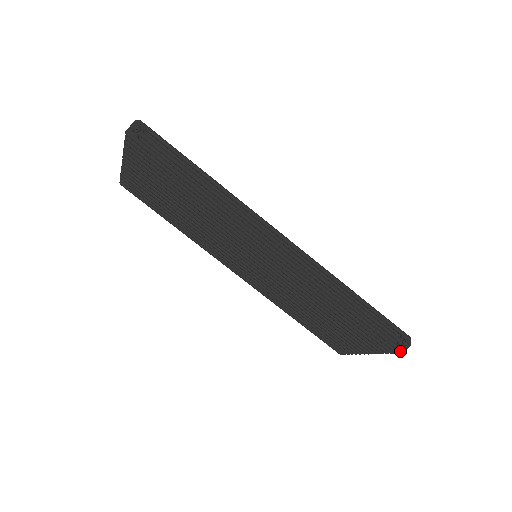
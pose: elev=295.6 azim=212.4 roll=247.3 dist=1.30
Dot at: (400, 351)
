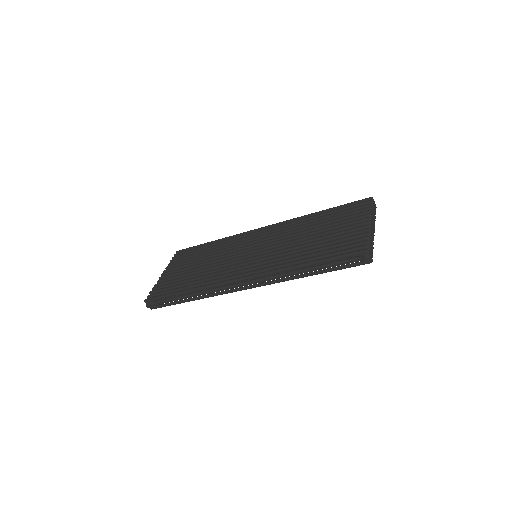
Dot at: occluded
